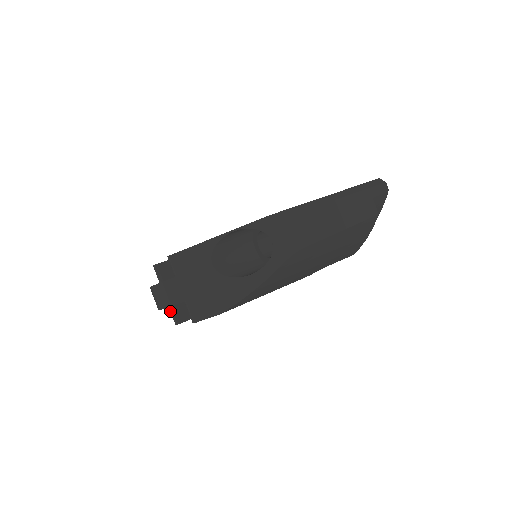
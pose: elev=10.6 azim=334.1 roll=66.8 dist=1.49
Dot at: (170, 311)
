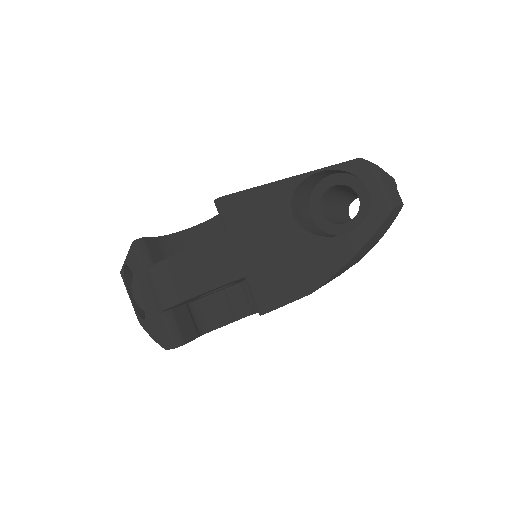
Dot at: (166, 322)
